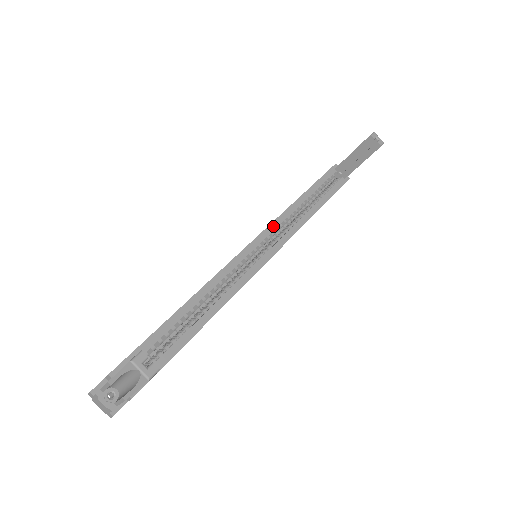
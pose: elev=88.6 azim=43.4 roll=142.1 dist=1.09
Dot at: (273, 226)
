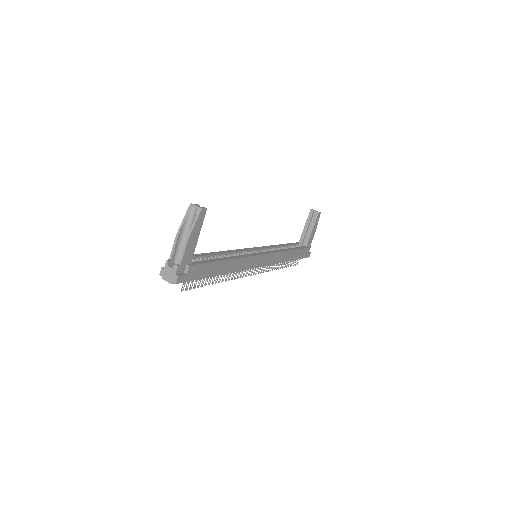
Dot at: (264, 247)
